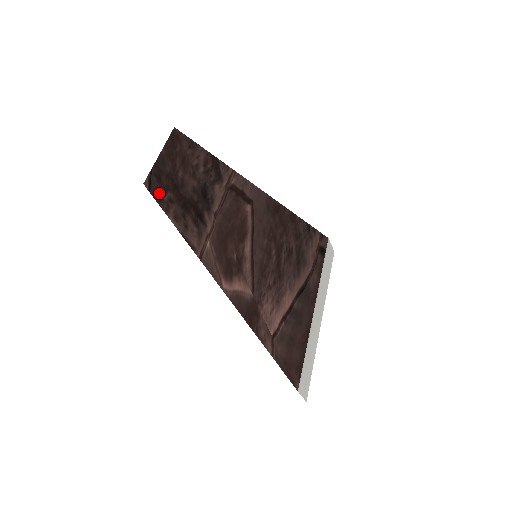
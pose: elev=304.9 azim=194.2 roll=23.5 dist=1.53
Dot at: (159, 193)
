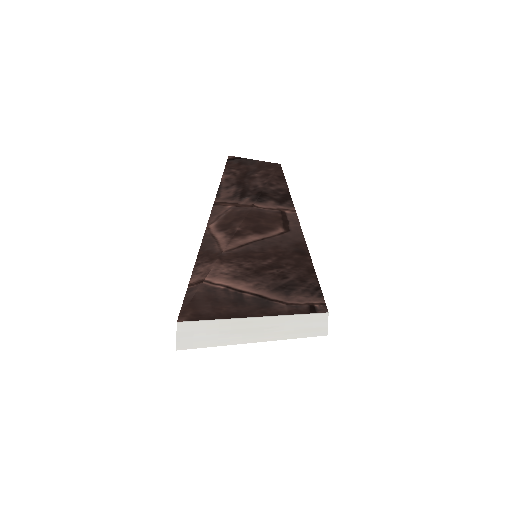
Dot at: (232, 166)
